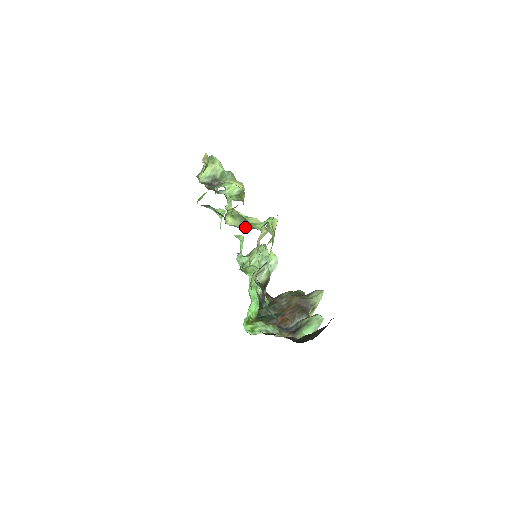
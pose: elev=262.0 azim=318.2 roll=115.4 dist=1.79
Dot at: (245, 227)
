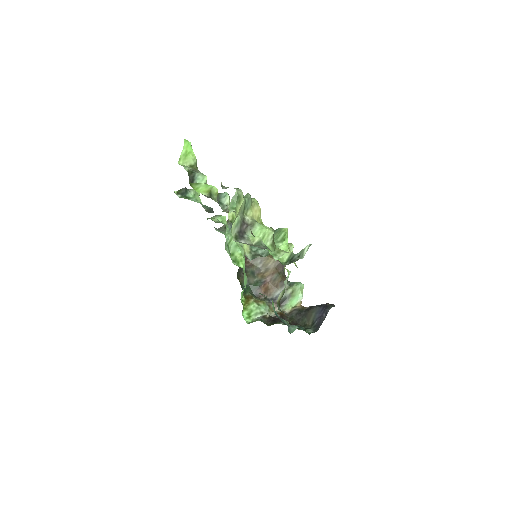
Dot at: occluded
